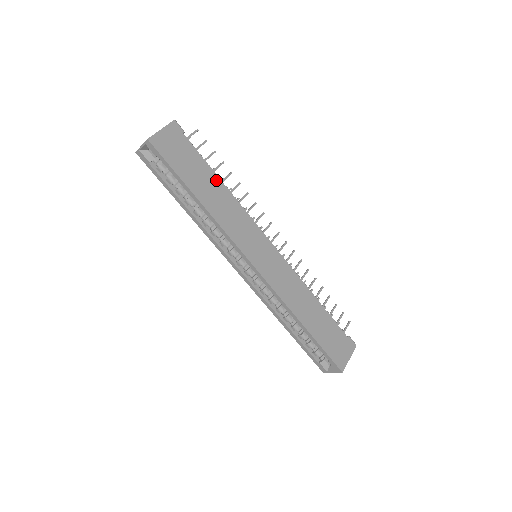
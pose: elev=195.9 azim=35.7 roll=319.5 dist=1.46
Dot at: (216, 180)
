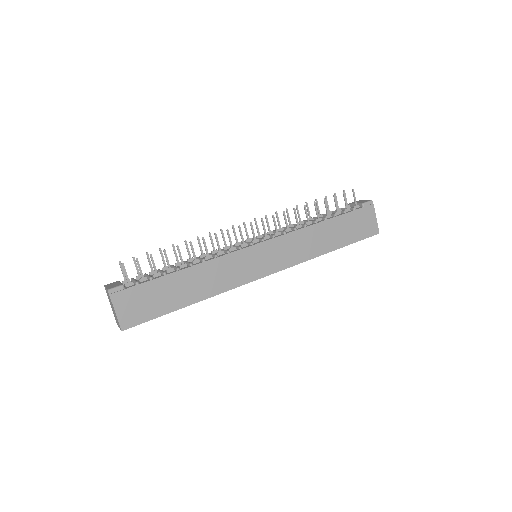
Dot at: (181, 275)
